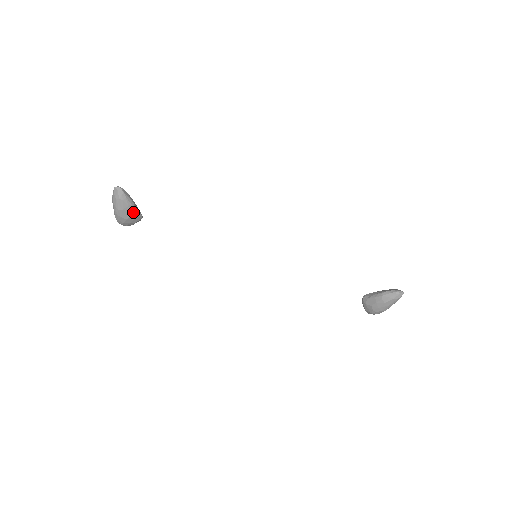
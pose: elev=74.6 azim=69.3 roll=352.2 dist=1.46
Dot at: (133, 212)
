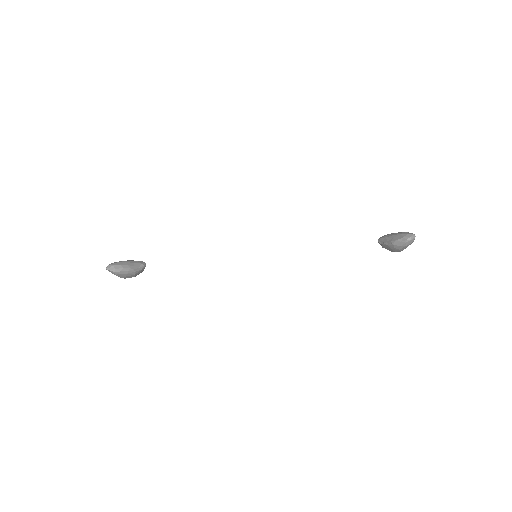
Dot at: (135, 272)
